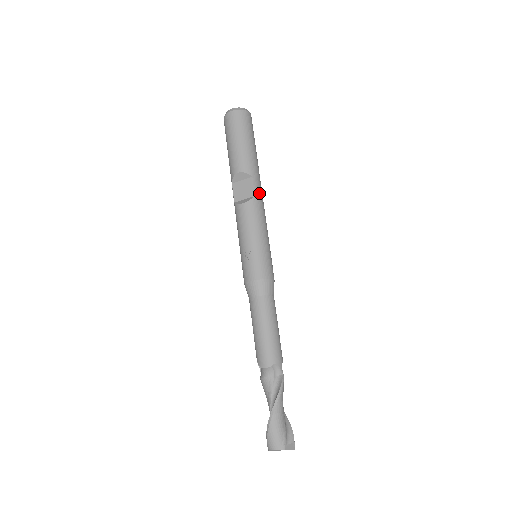
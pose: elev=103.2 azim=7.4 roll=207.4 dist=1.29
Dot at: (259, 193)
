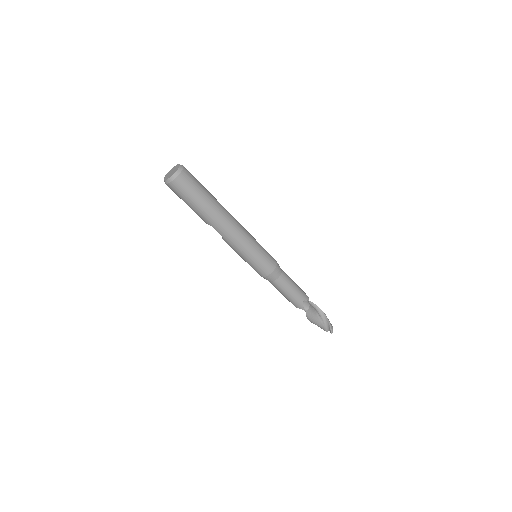
Dot at: (224, 233)
